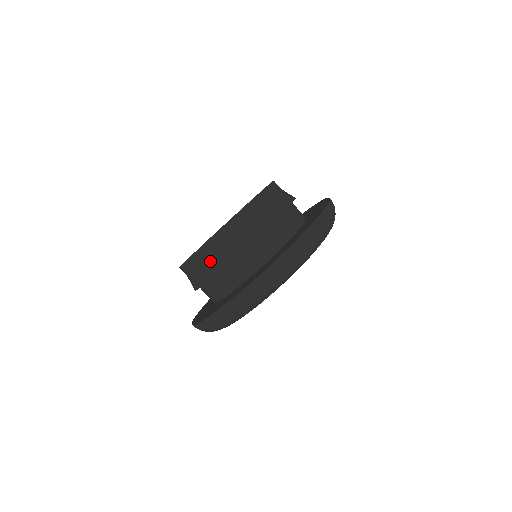
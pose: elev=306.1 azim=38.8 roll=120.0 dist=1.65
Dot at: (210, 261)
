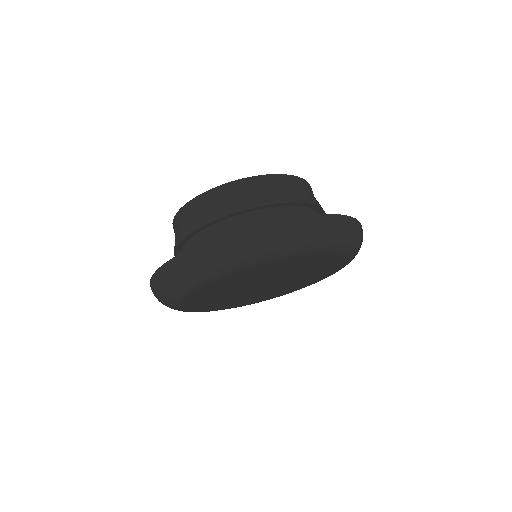
Dot at: (188, 221)
